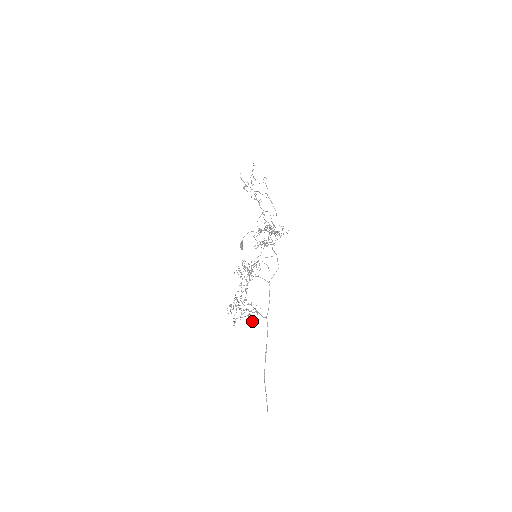
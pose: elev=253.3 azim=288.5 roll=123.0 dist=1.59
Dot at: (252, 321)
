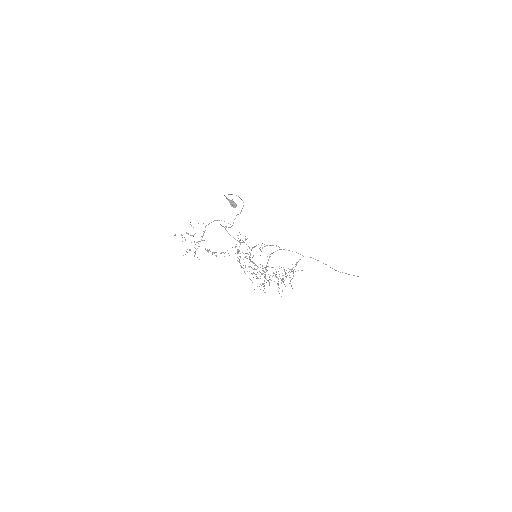
Dot at: occluded
